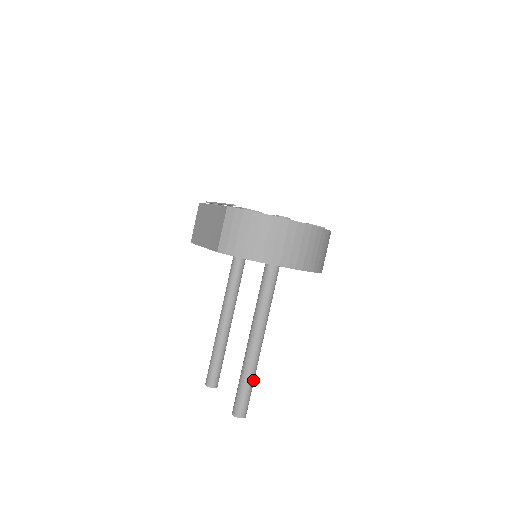
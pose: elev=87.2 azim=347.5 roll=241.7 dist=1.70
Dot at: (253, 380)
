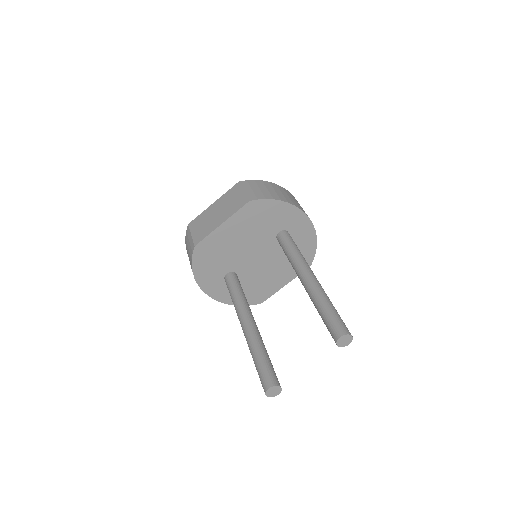
Dot at: occluded
